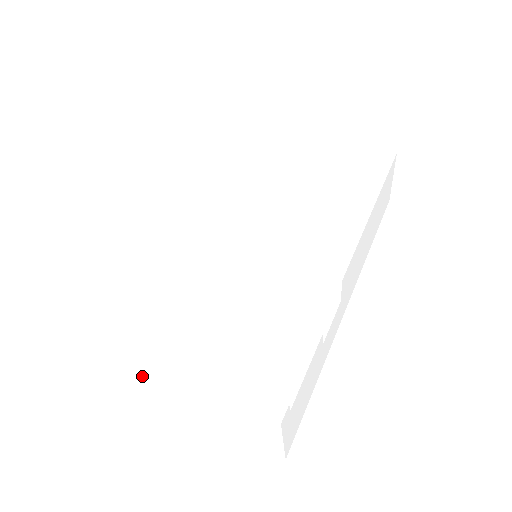
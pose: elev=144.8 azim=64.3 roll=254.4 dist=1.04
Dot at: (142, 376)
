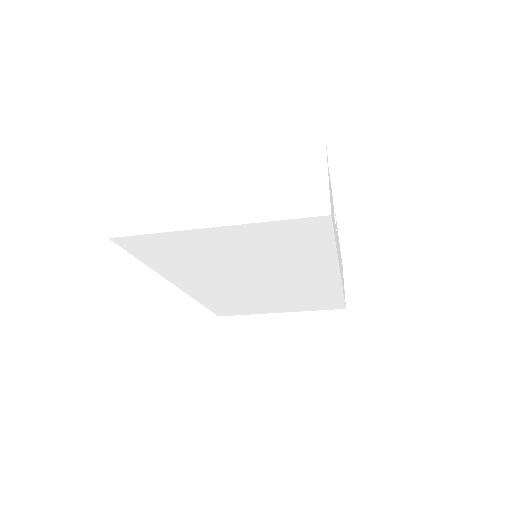
Dot at: (190, 182)
